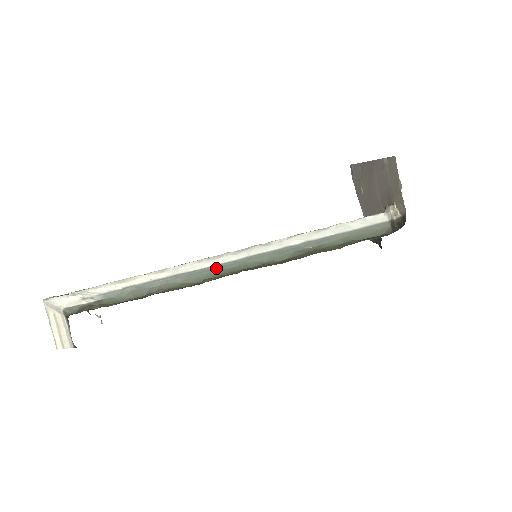
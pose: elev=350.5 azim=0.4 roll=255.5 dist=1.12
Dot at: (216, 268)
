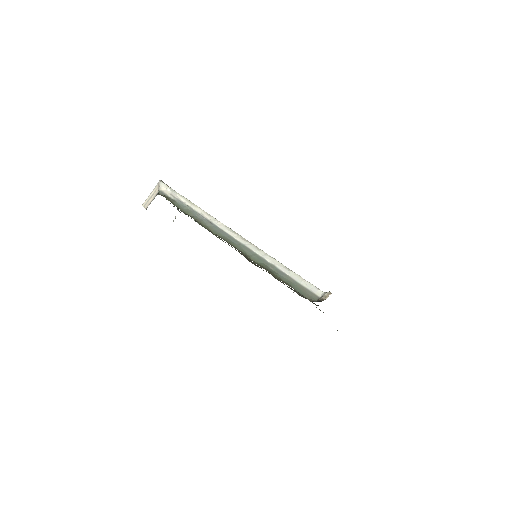
Dot at: (227, 235)
